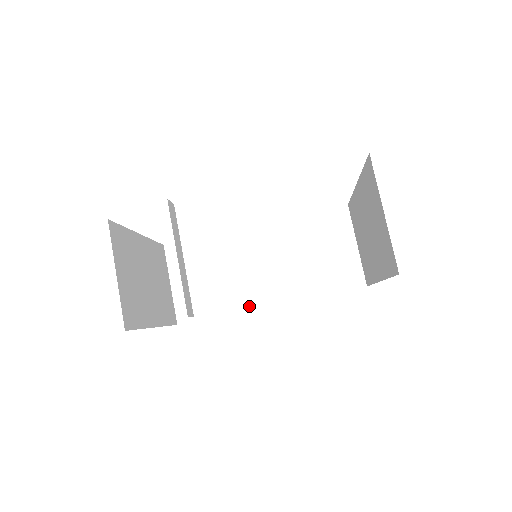
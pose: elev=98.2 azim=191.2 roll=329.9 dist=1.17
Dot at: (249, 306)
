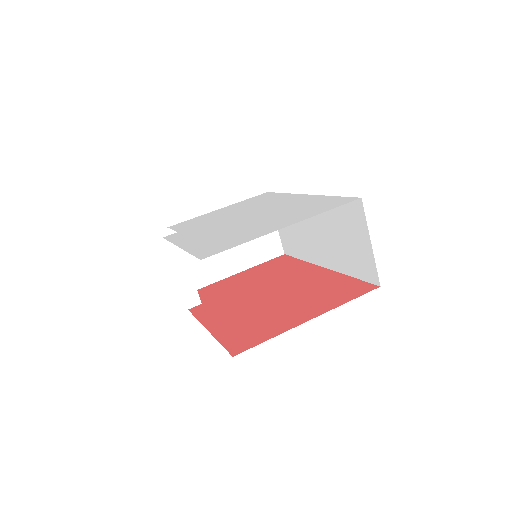
Dot at: (313, 261)
